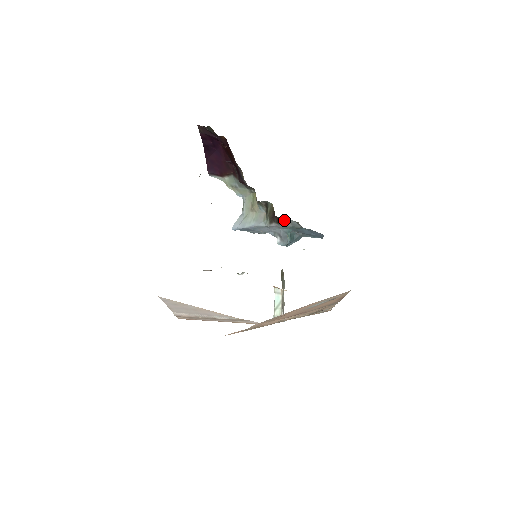
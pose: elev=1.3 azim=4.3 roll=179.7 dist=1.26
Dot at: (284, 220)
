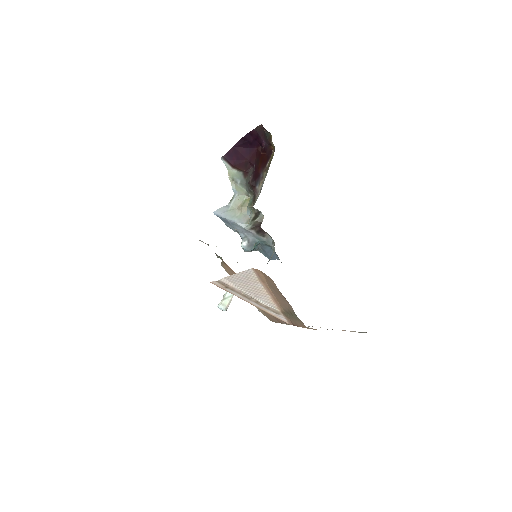
Dot at: (265, 234)
